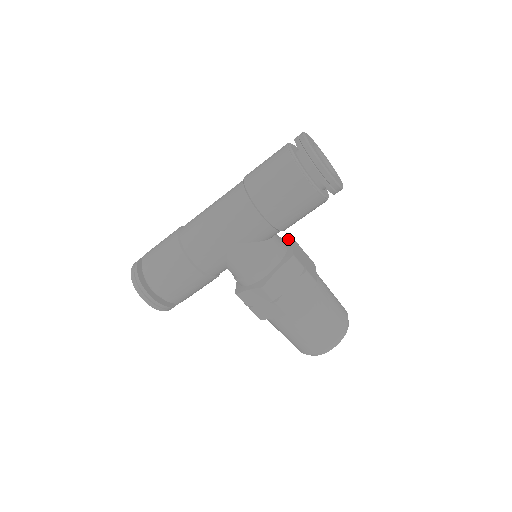
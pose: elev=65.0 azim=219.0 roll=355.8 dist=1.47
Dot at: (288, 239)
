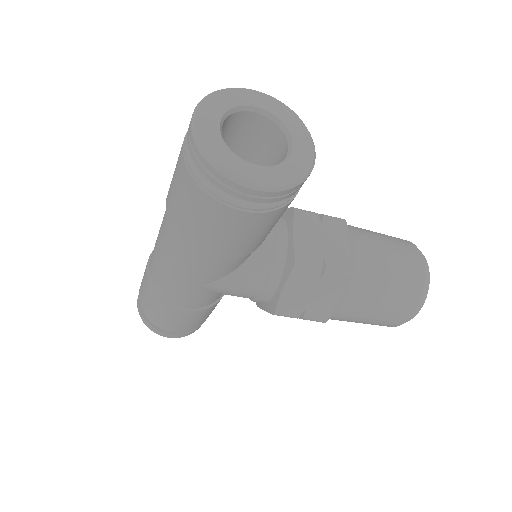
Dot at: (289, 213)
